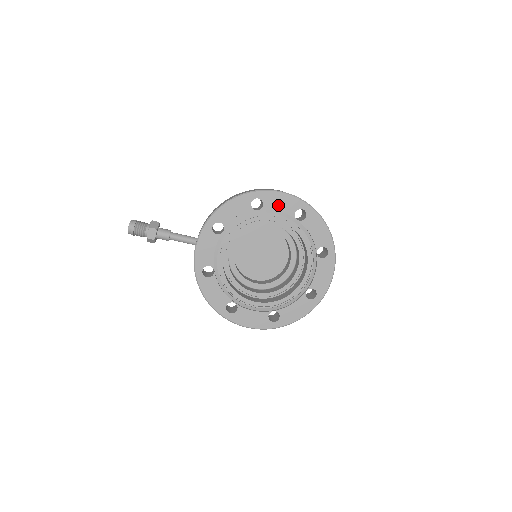
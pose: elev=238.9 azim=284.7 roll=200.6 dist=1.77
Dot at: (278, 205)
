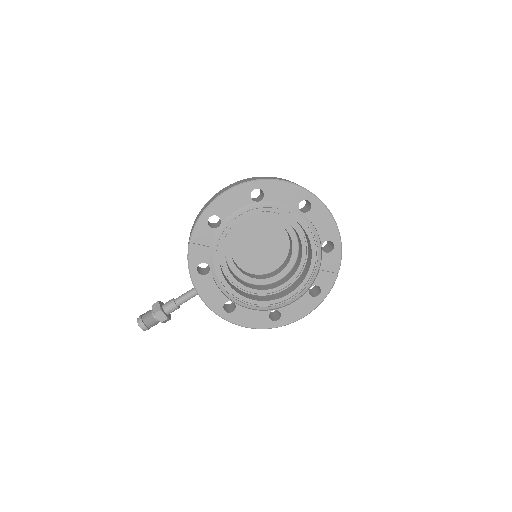
Dot at: (231, 206)
